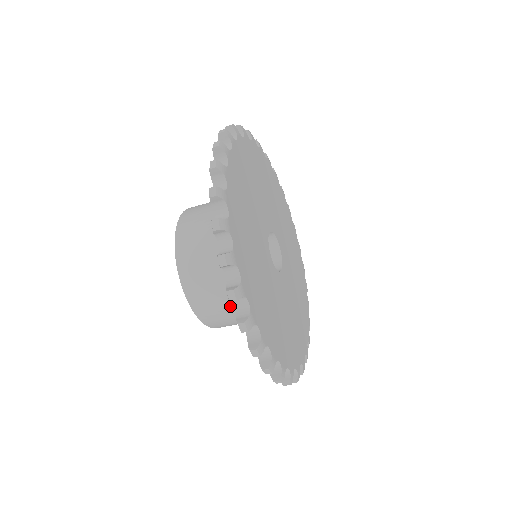
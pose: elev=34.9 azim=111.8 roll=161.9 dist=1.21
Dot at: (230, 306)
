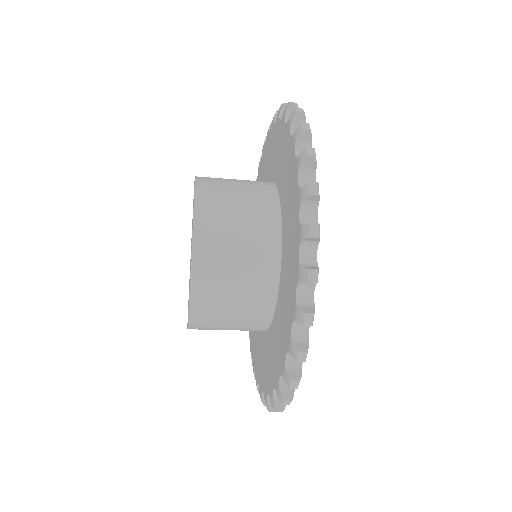
Dot at: (239, 300)
